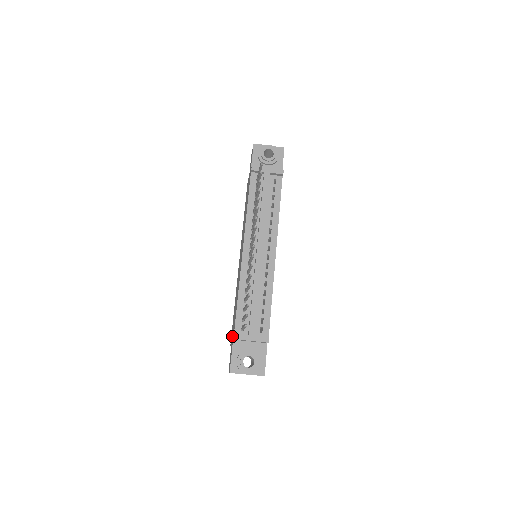
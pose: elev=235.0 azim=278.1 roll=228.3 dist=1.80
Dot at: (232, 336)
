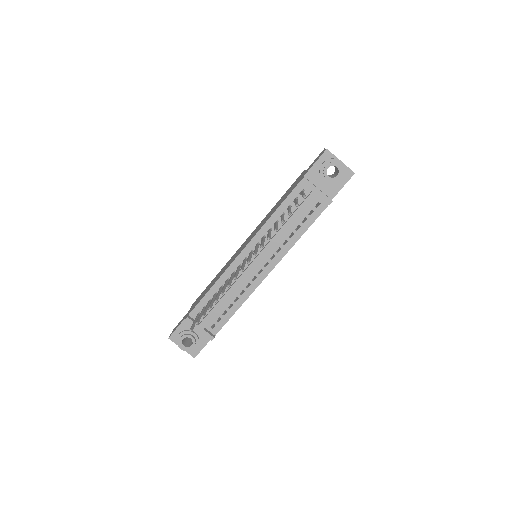
Dot at: occluded
